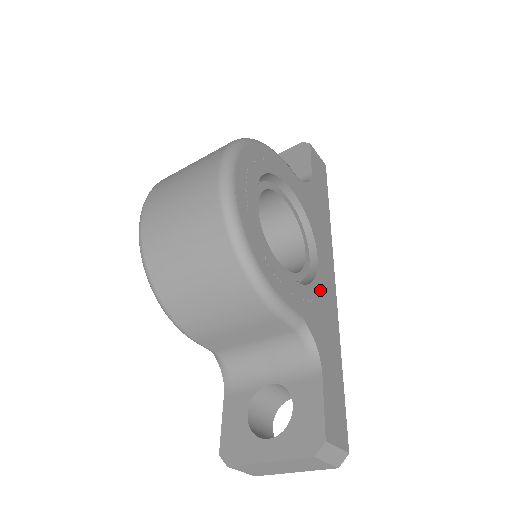
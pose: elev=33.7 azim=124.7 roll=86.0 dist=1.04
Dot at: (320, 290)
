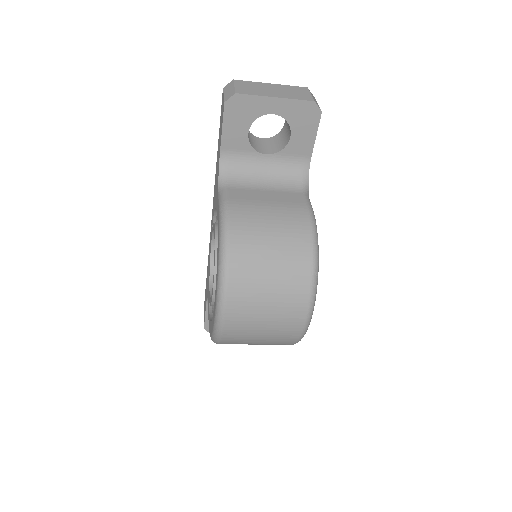
Dot at: occluded
